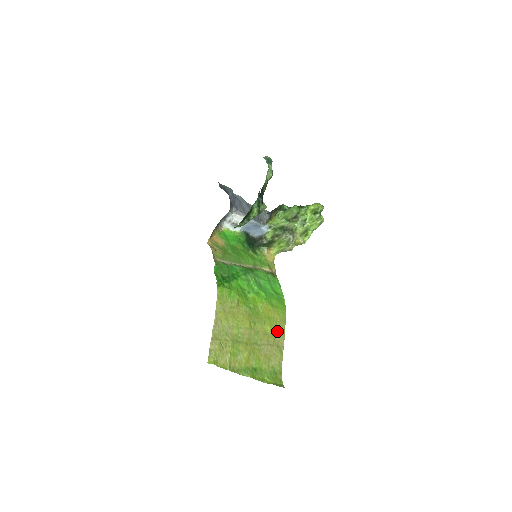
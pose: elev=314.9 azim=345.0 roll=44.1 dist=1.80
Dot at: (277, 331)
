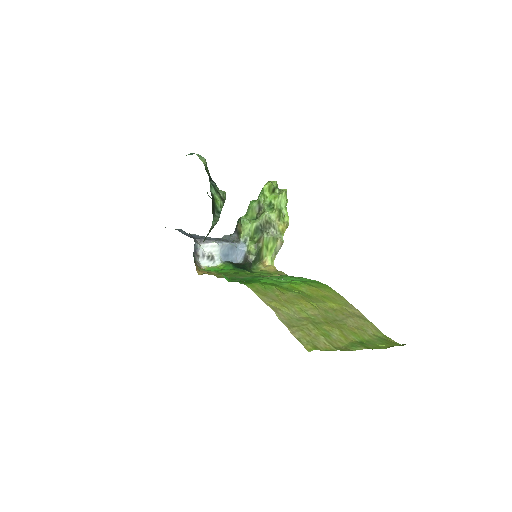
Dot at: (342, 305)
